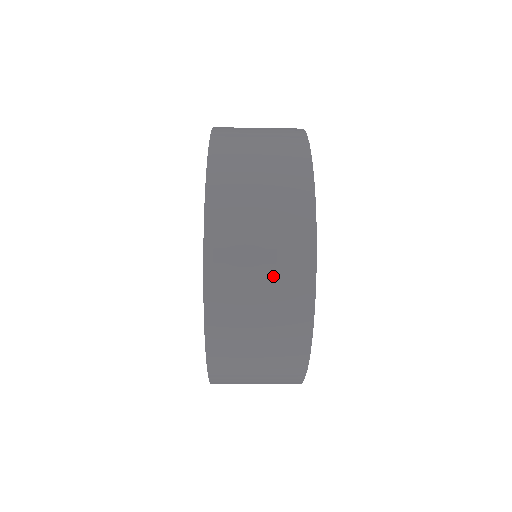
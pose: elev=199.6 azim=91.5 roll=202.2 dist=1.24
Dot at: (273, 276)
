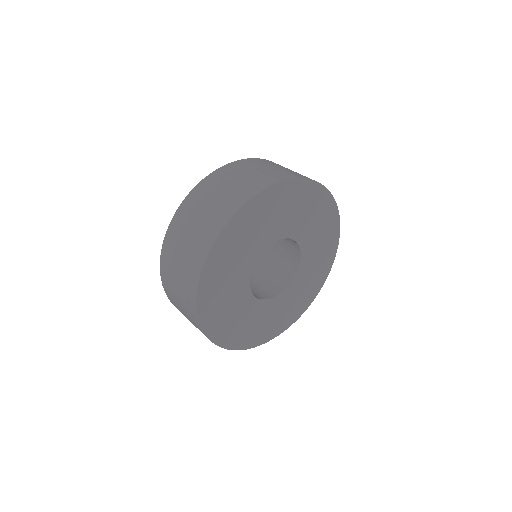
Dot at: (183, 273)
